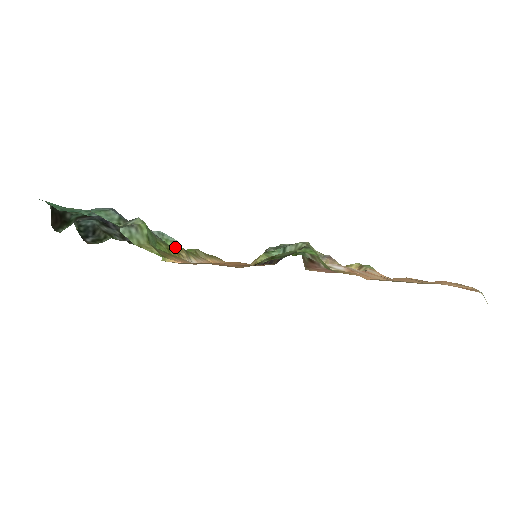
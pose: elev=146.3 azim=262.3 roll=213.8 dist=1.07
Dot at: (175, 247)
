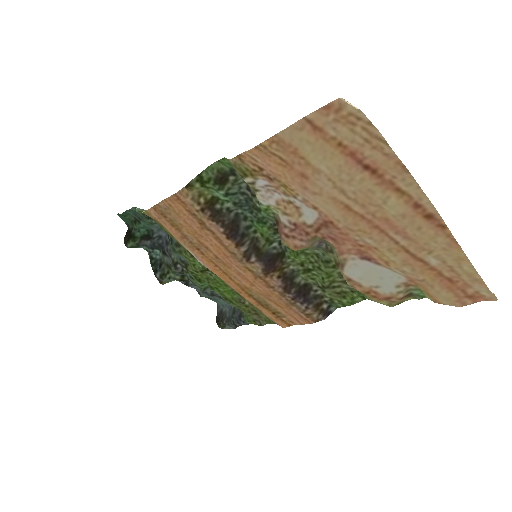
Dot at: occluded
